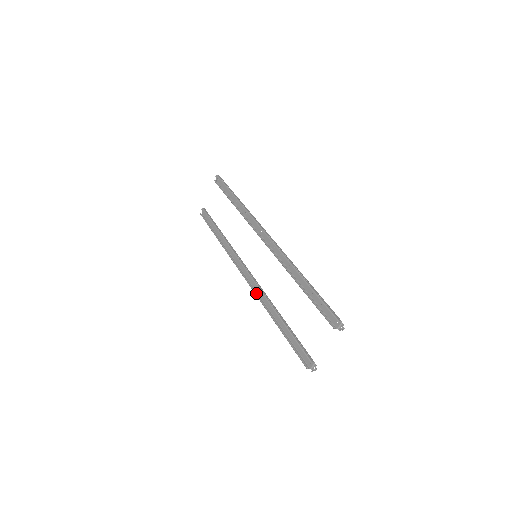
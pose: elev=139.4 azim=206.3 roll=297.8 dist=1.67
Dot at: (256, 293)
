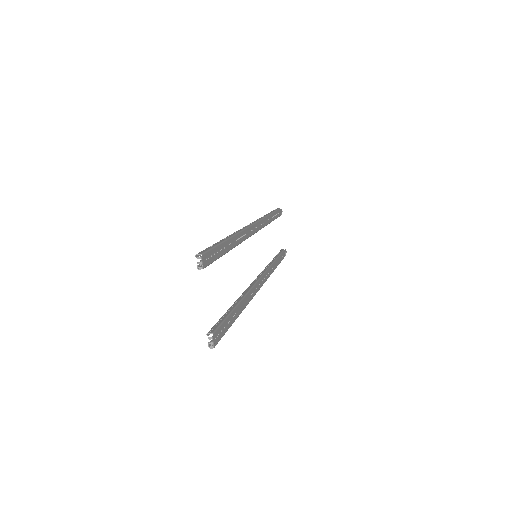
Dot at: occluded
